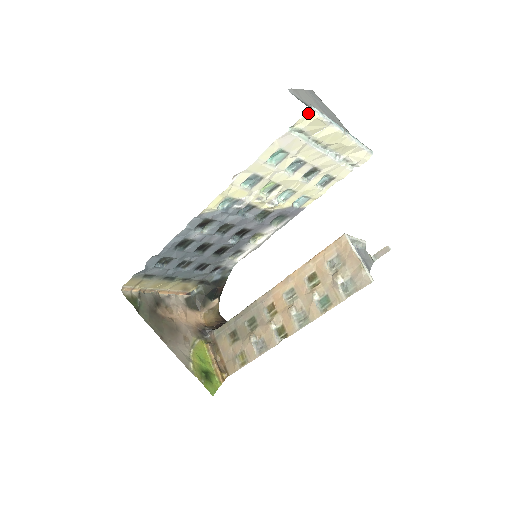
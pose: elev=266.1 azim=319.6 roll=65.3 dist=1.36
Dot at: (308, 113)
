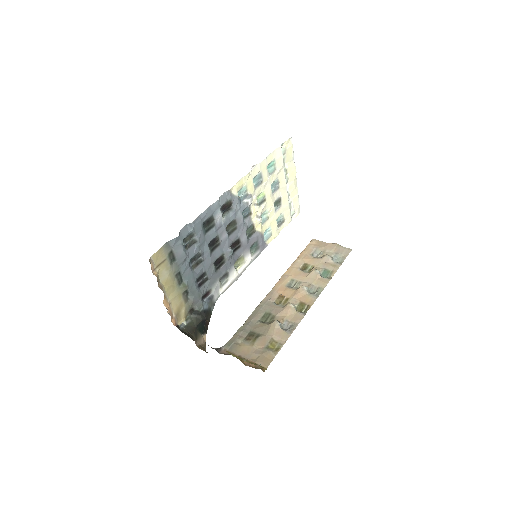
Dot at: (289, 139)
